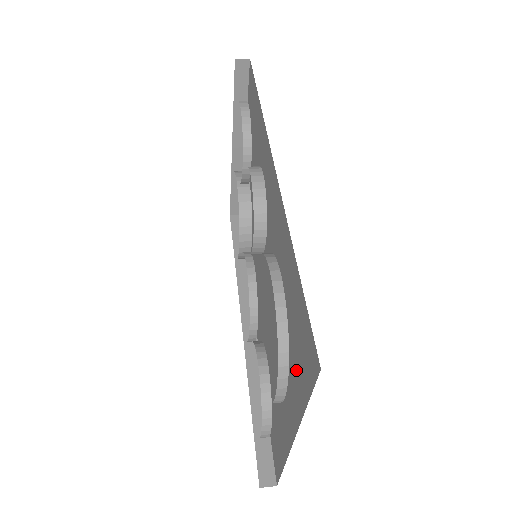
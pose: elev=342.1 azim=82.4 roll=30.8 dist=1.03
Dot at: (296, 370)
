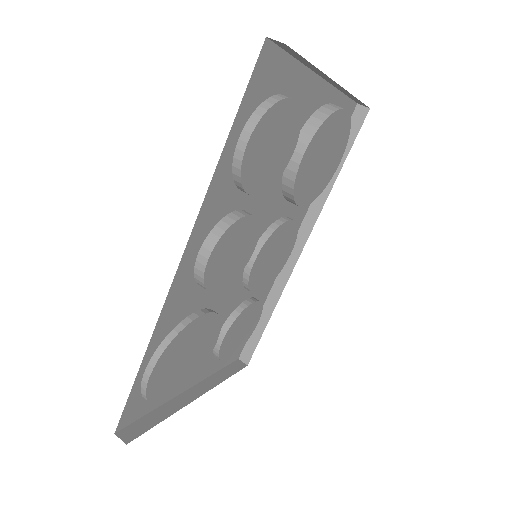
Dot at: occluded
